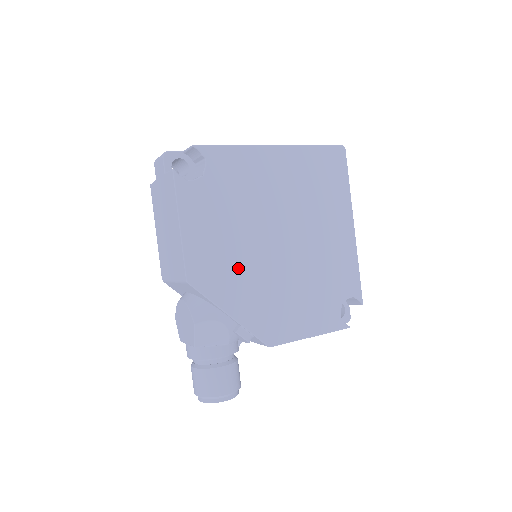
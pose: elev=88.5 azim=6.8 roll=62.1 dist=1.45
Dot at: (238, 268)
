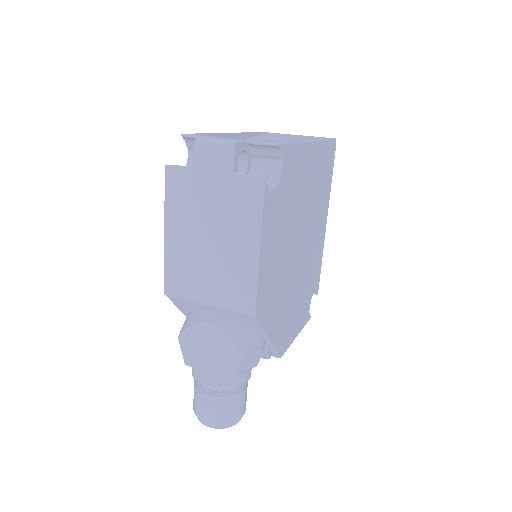
Dot at: (279, 286)
